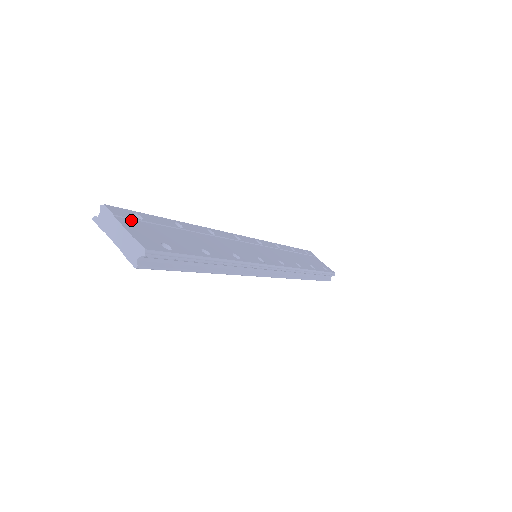
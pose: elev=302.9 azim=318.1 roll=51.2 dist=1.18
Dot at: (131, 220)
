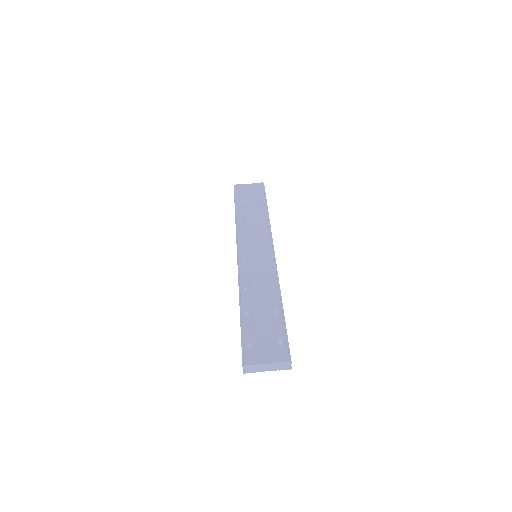
Dot at: (256, 353)
